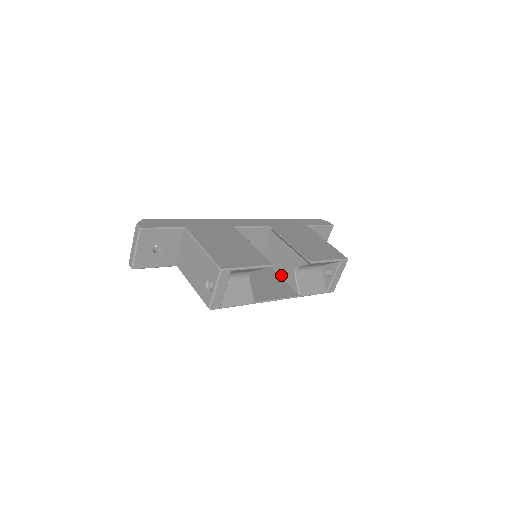
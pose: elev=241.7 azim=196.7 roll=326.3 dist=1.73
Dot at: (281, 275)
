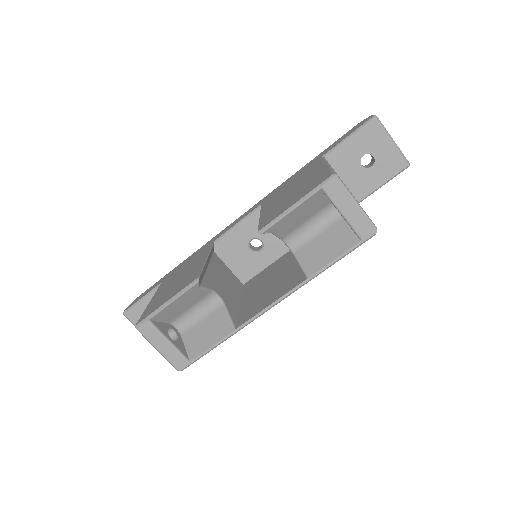
Dot at: occluded
